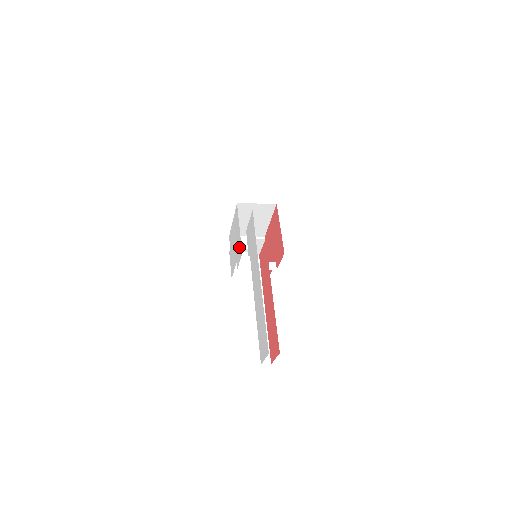
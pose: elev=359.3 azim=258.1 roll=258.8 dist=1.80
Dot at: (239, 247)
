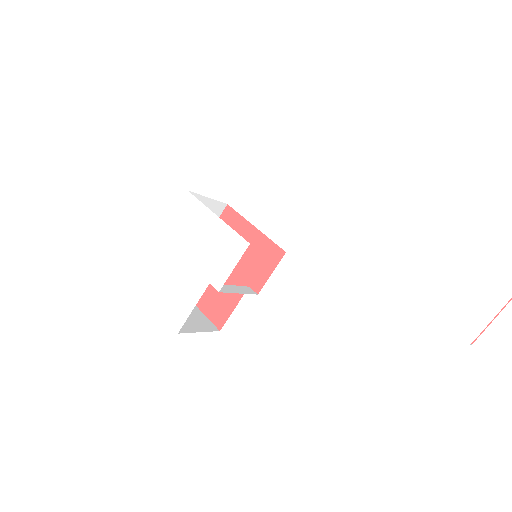
Dot at: (225, 245)
